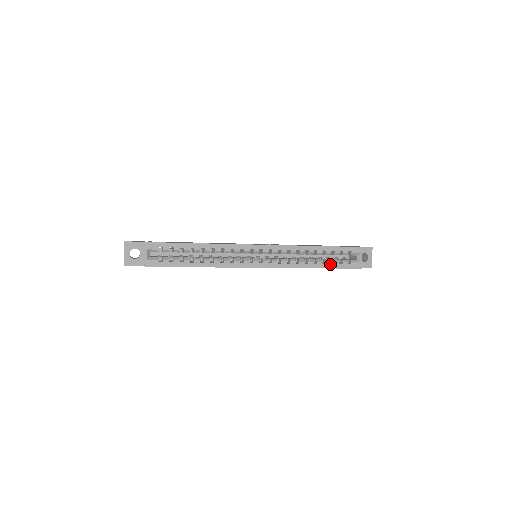
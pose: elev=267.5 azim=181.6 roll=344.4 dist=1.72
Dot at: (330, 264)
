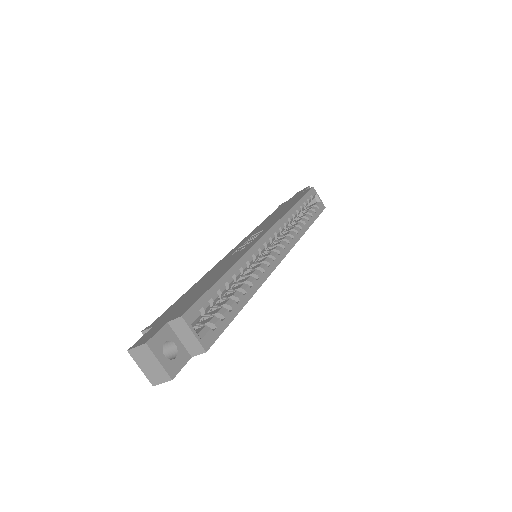
Dot at: (311, 218)
